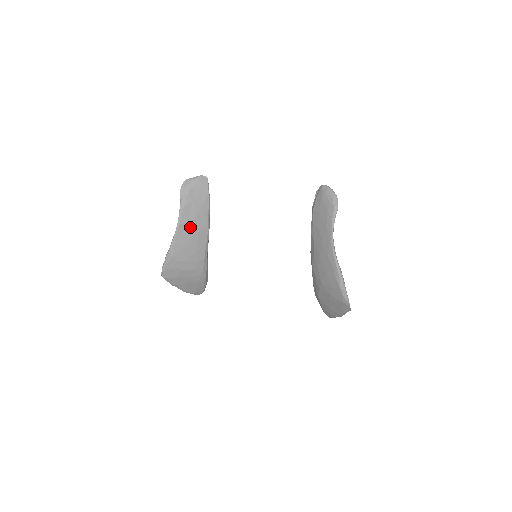
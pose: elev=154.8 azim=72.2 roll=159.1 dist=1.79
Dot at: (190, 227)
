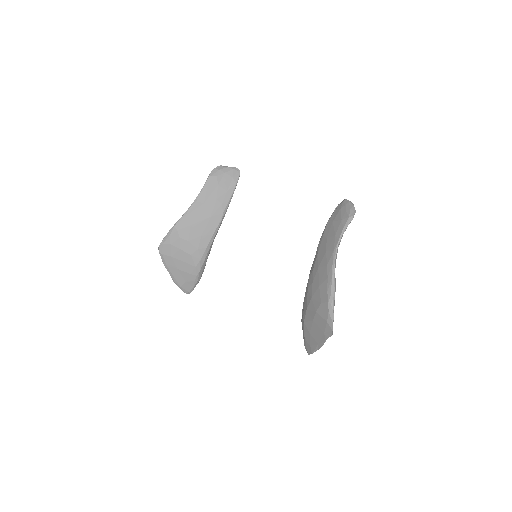
Dot at: (205, 208)
